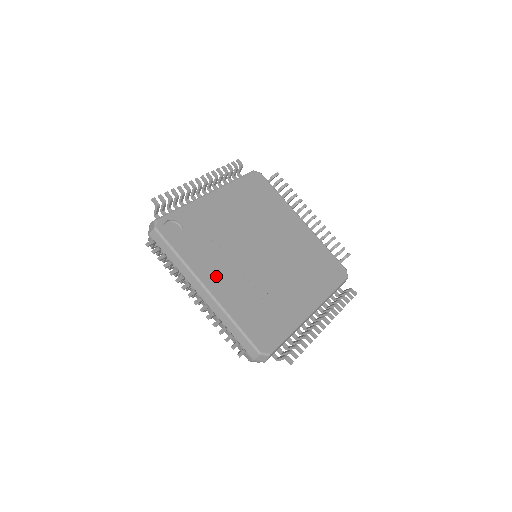
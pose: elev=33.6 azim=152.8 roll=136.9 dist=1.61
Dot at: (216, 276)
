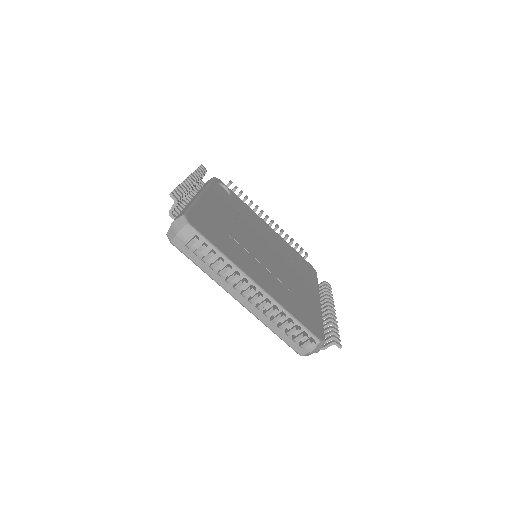
Dot at: (216, 204)
